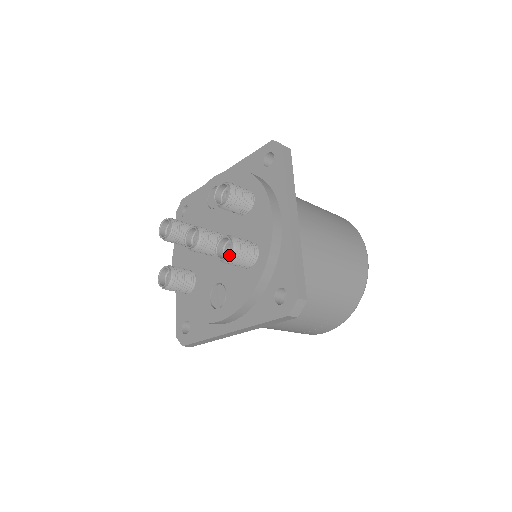
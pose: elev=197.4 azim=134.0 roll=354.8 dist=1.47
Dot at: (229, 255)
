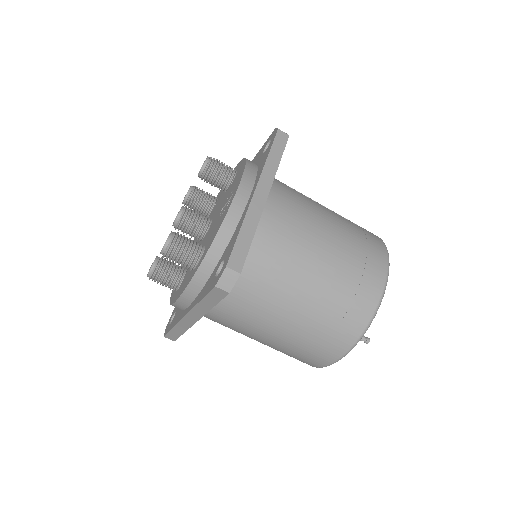
Dot at: (209, 157)
